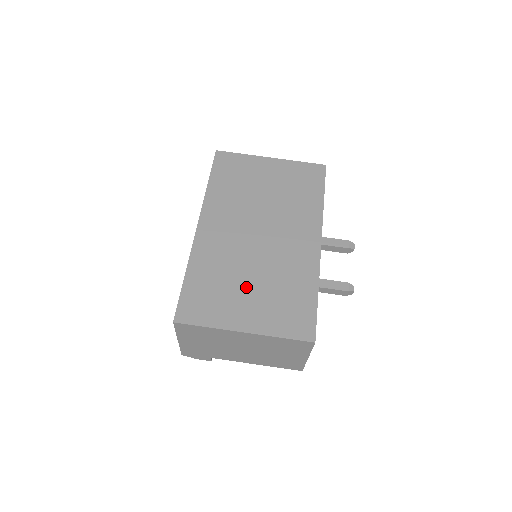
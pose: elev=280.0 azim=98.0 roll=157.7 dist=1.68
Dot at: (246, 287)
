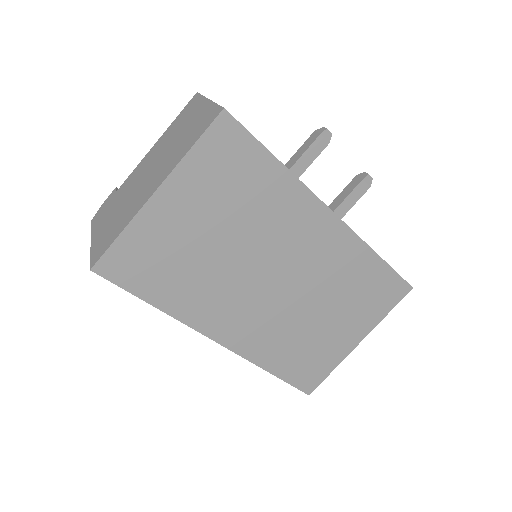
Dot at: (324, 323)
